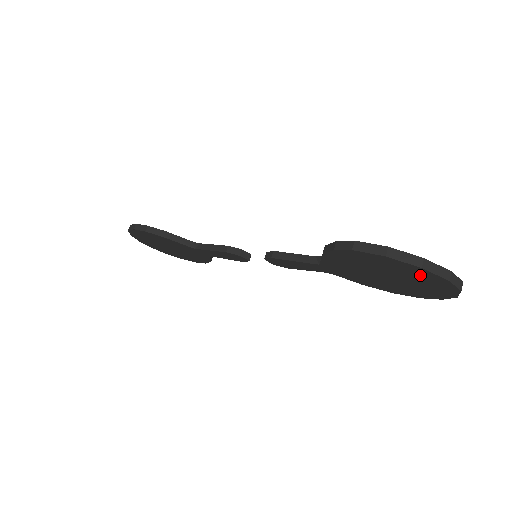
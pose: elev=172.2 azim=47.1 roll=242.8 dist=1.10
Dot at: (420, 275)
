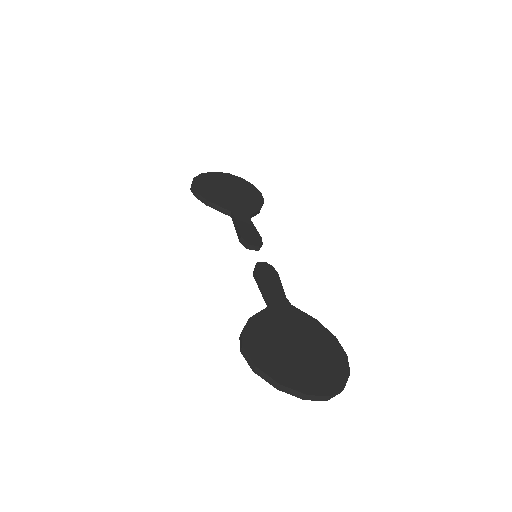
Dot at: occluded
